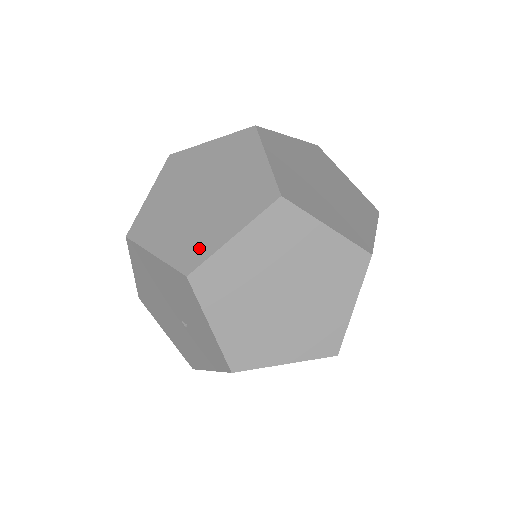
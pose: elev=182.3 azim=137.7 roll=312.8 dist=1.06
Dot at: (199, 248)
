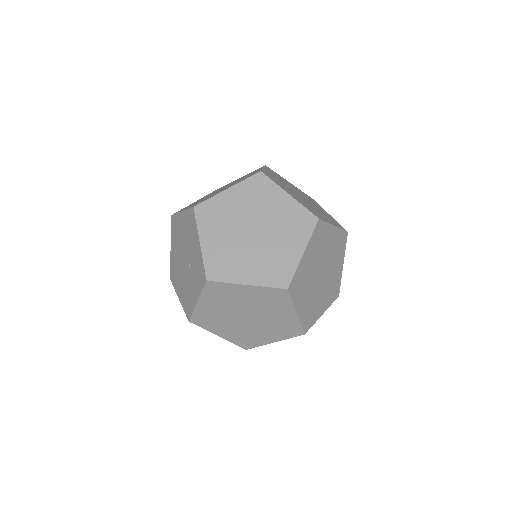
Dot at: occluded
